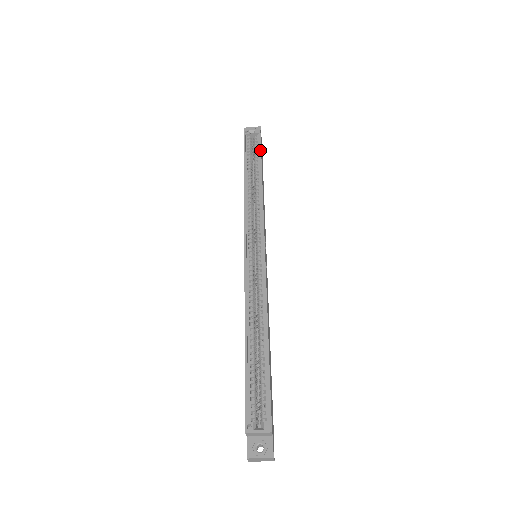
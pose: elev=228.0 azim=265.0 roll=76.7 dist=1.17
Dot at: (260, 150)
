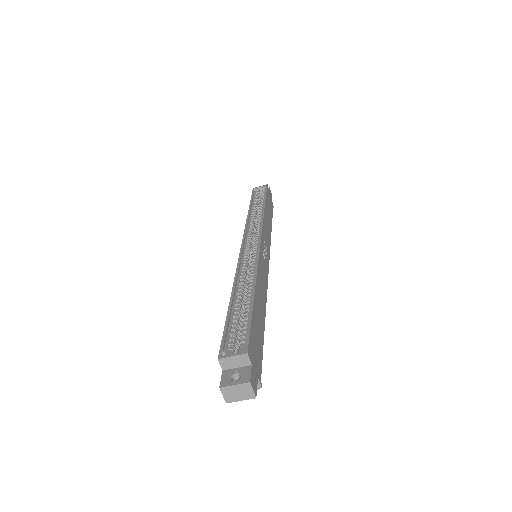
Dot at: (265, 194)
